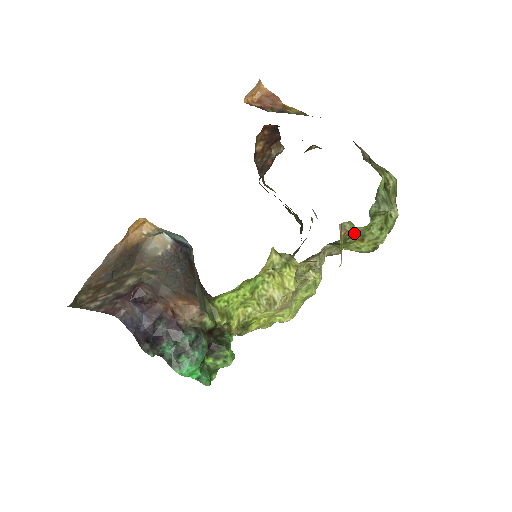
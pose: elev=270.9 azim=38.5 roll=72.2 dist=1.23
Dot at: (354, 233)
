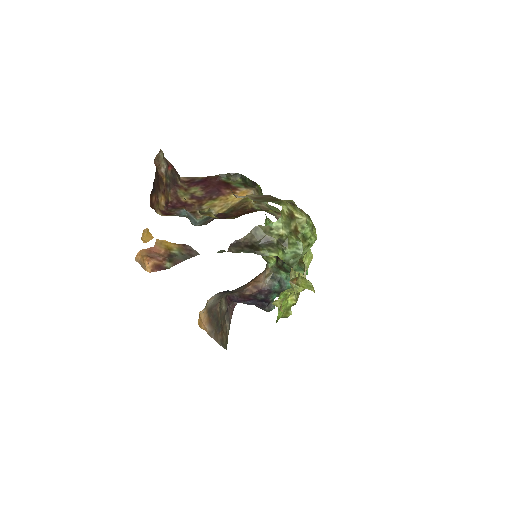
Dot at: occluded
